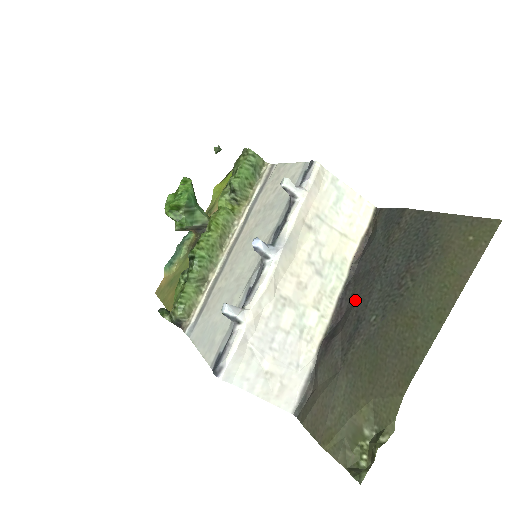
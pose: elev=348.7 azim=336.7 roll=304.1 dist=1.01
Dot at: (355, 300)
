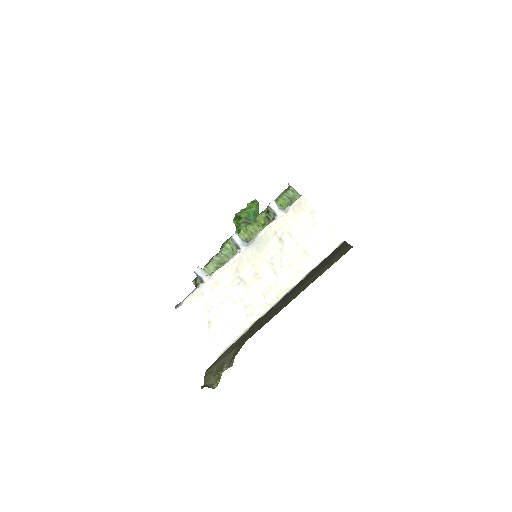
Dot at: occluded
